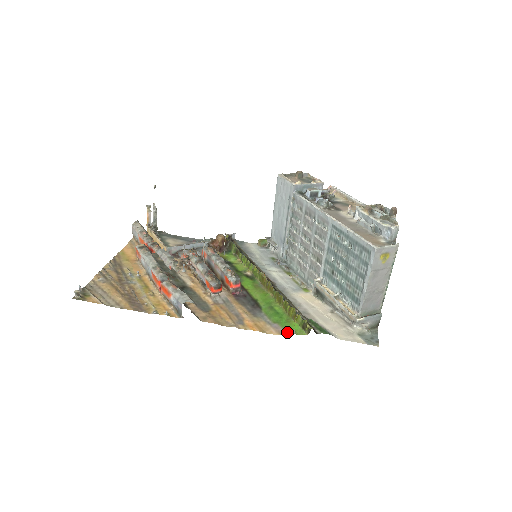
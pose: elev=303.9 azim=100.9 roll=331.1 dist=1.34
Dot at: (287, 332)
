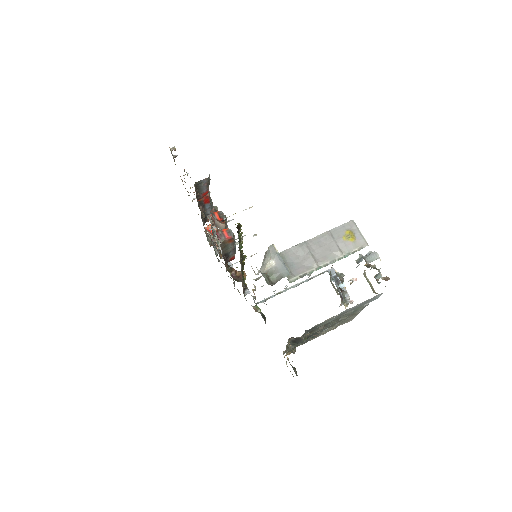
Dot at: occluded
